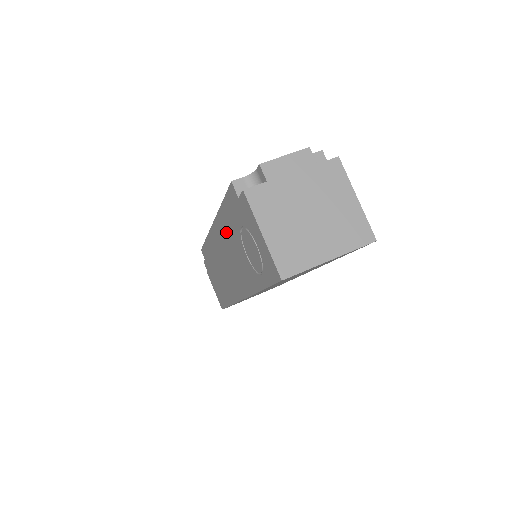
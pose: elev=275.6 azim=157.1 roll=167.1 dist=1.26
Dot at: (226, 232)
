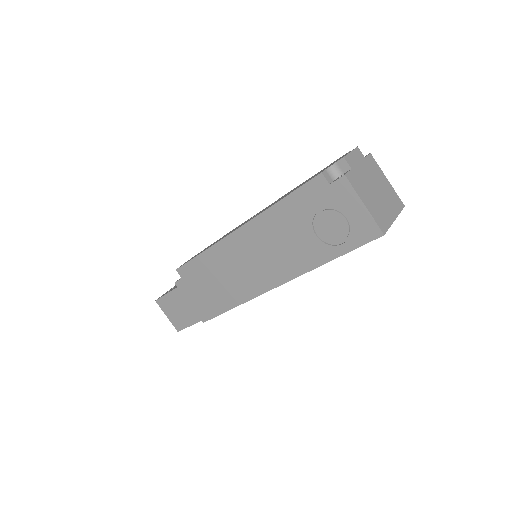
Dot at: (275, 226)
